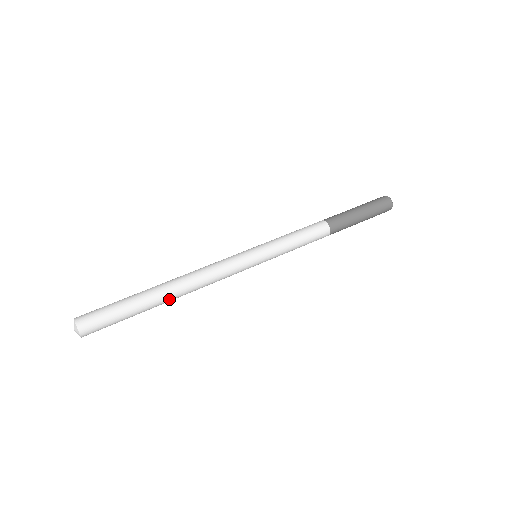
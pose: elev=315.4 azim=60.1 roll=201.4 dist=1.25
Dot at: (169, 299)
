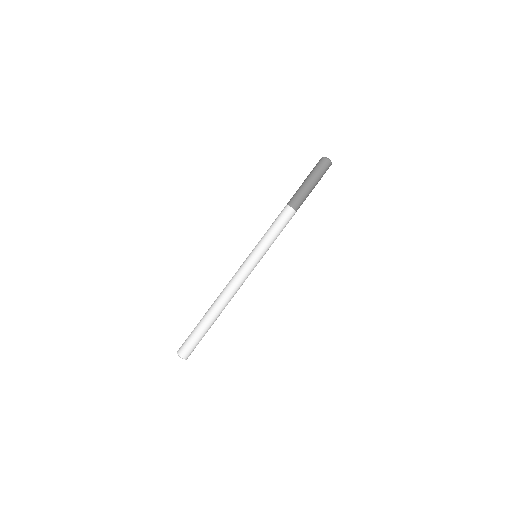
Dot at: (218, 313)
